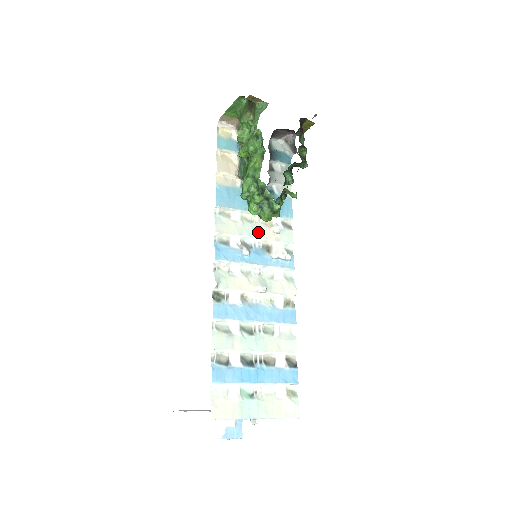
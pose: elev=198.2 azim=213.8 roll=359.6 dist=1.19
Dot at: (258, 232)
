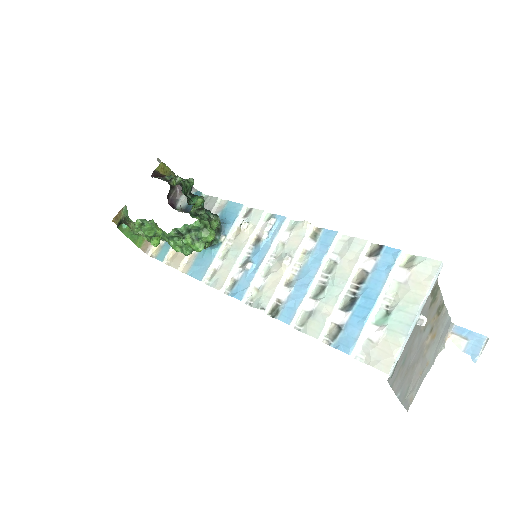
Dot at: (239, 246)
